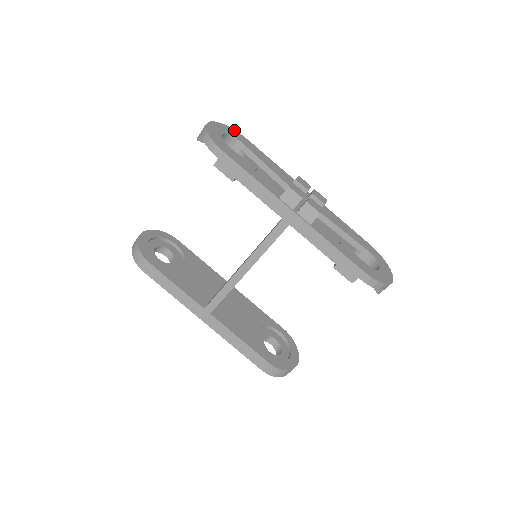
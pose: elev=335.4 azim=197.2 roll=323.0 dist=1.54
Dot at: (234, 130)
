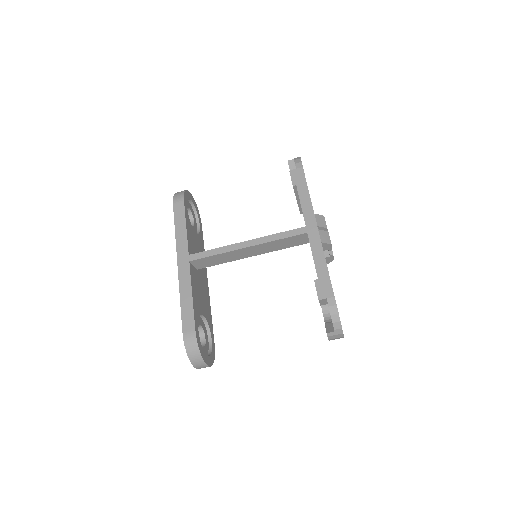
Dot at: occluded
